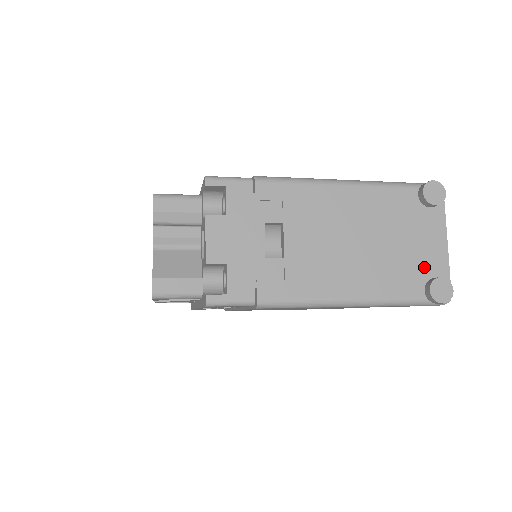
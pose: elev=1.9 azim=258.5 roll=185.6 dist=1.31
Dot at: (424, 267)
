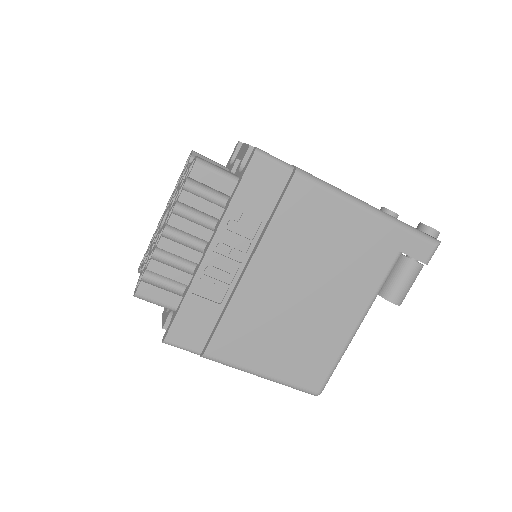
Dot at: occluded
